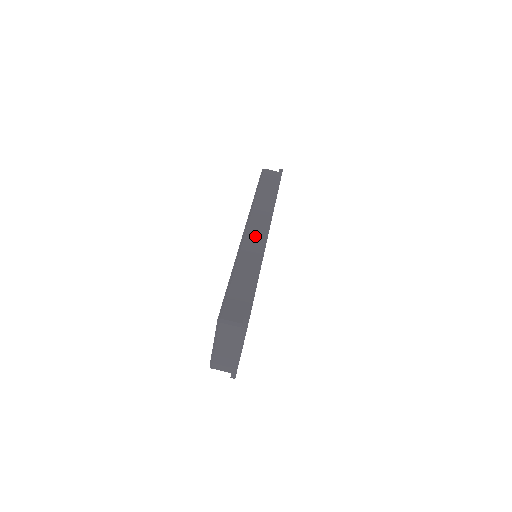
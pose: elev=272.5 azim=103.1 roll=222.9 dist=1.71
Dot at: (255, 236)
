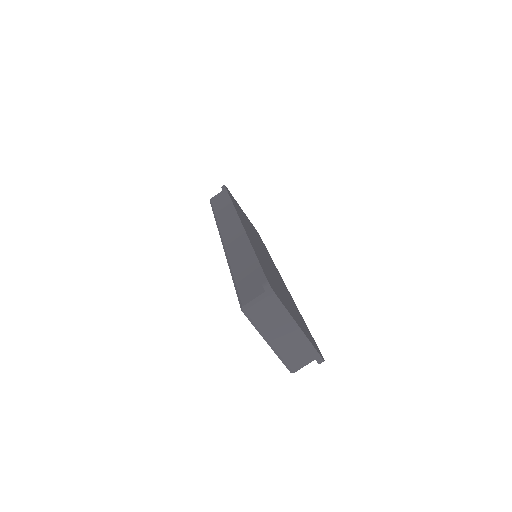
Dot at: (232, 235)
